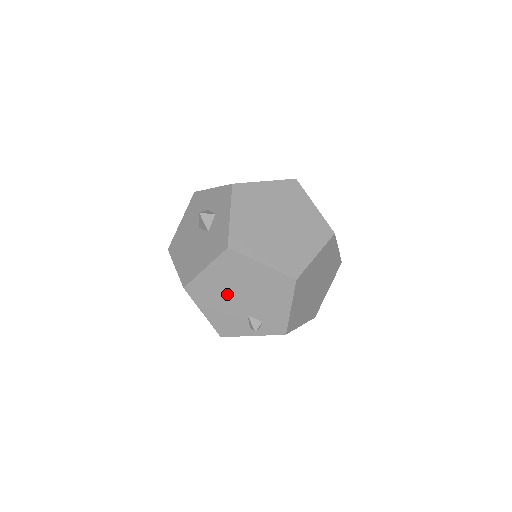
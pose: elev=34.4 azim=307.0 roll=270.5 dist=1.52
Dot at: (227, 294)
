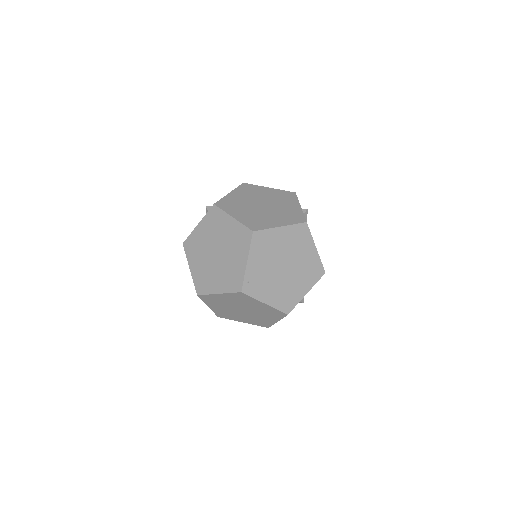
Dot at: occluded
